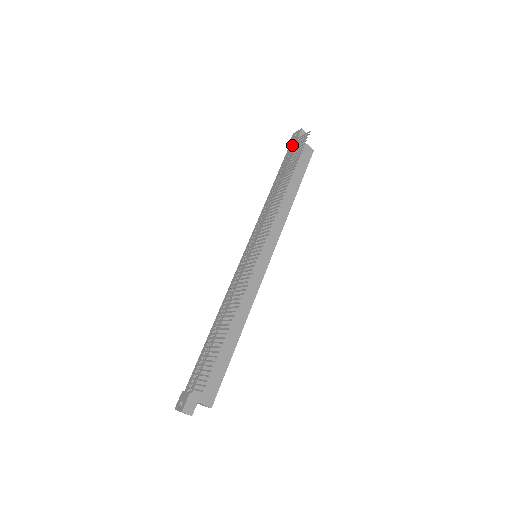
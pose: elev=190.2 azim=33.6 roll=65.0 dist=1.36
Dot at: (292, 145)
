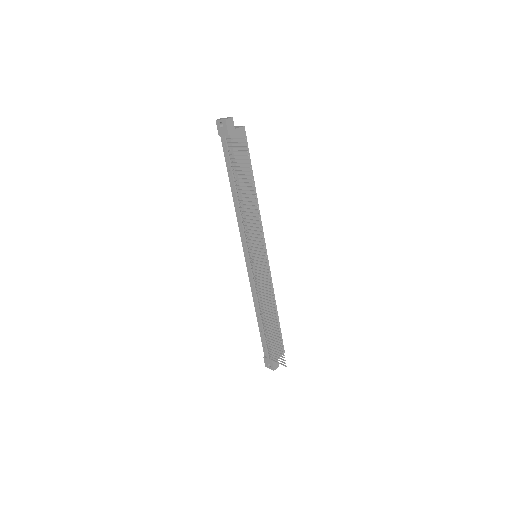
Dot at: (229, 147)
